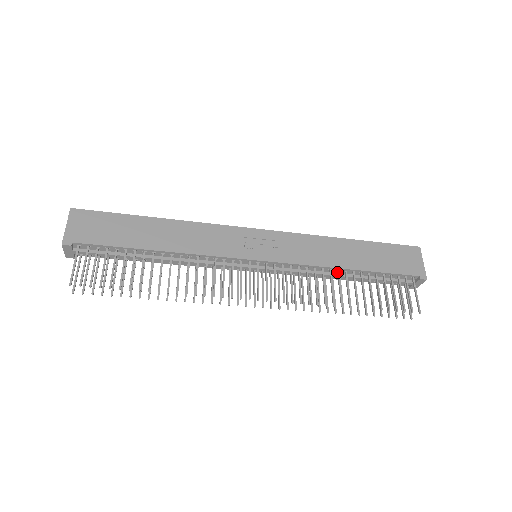
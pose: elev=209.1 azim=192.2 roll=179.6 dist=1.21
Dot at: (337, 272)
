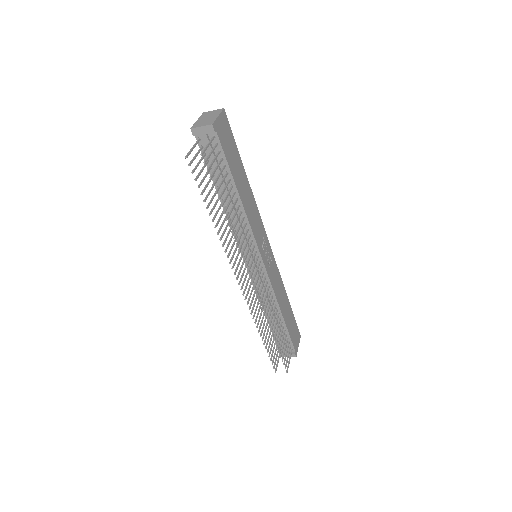
Dot at: (277, 310)
